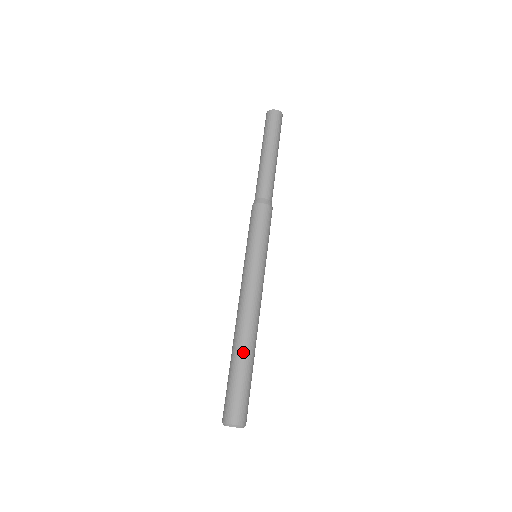
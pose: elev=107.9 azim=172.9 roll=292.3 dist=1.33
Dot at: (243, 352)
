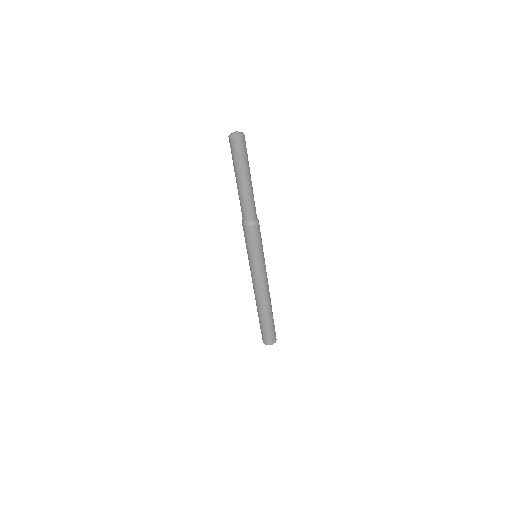
Dot at: (263, 315)
